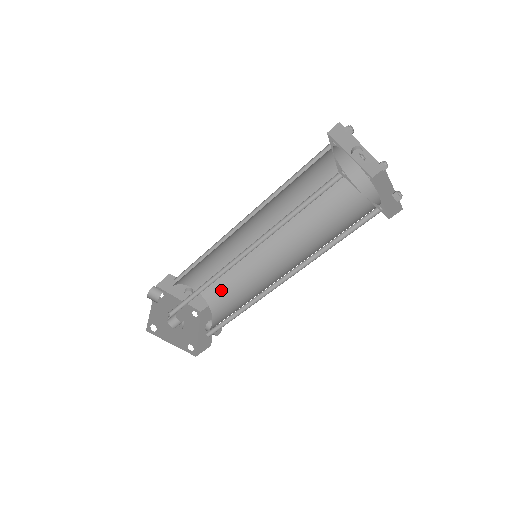
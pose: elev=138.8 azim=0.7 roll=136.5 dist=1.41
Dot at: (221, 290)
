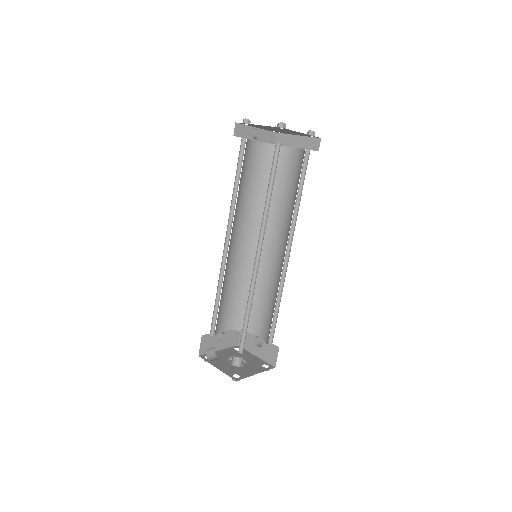
Dot at: (243, 311)
